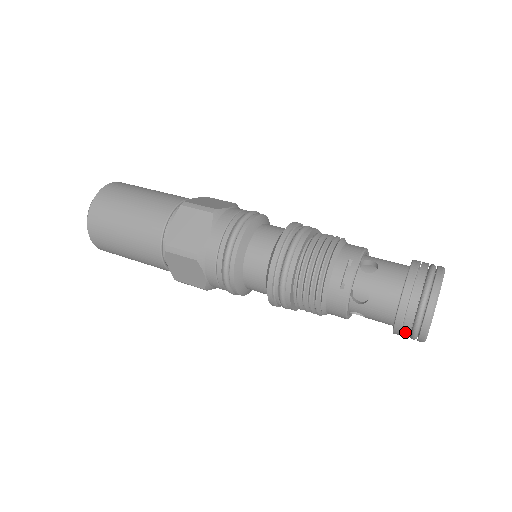
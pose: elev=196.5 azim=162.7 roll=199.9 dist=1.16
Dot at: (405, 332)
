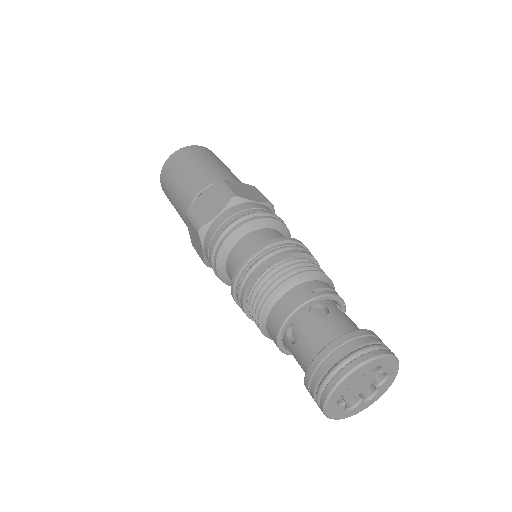
Dot at: (327, 362)
